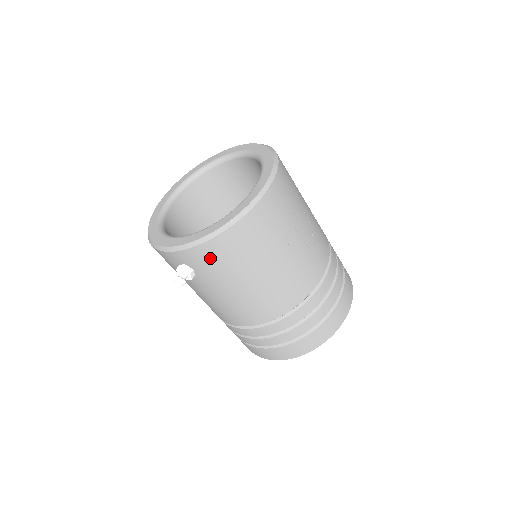
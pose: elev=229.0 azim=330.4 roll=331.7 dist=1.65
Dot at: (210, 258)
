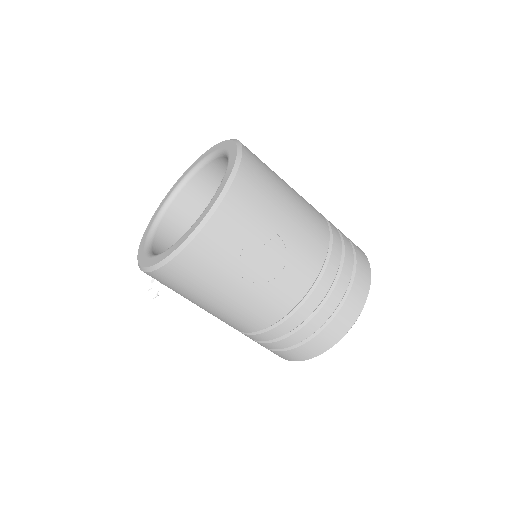
Dot at: (166, 282)
